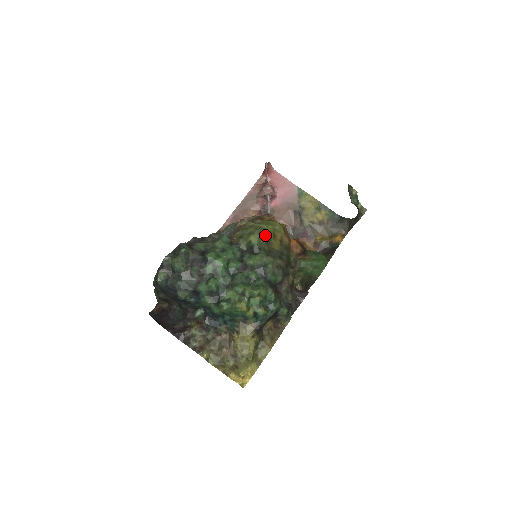
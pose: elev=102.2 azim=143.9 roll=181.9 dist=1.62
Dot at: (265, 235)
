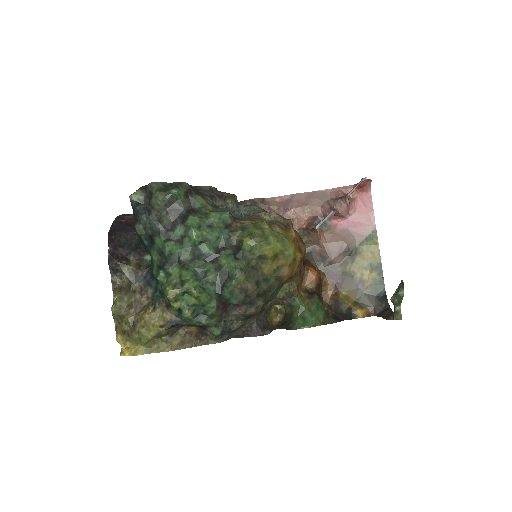
Dot at: (263, 249)
